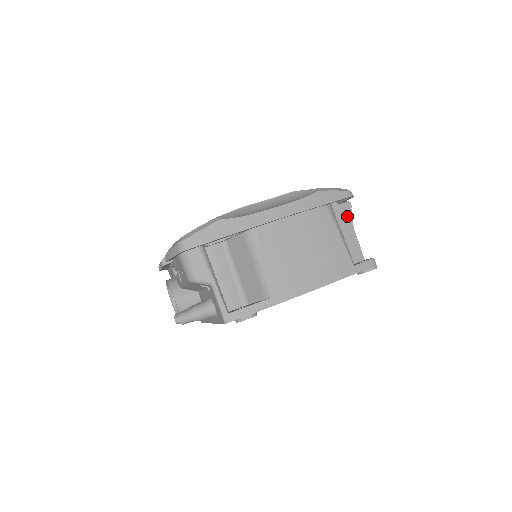
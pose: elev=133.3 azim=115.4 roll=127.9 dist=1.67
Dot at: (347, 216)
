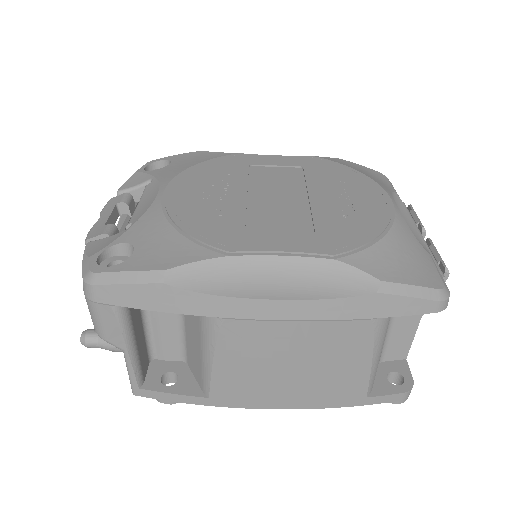
Dot at: occluded
